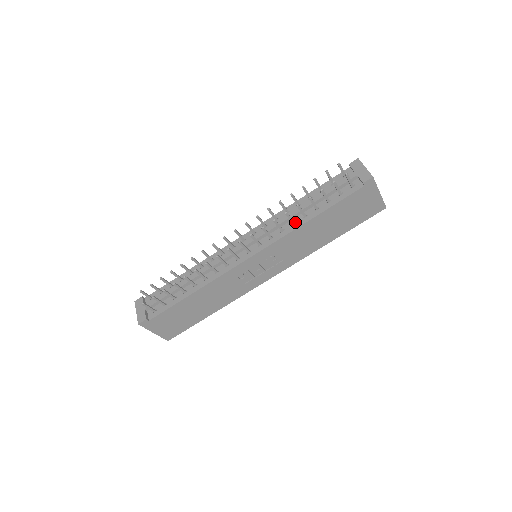
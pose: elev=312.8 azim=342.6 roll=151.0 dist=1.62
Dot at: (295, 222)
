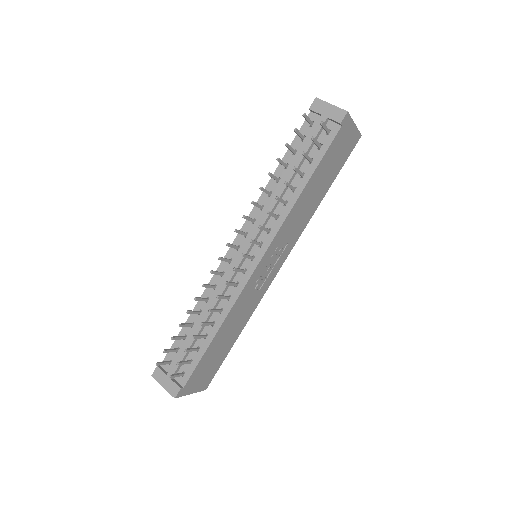
Dot at: (286, 201)
